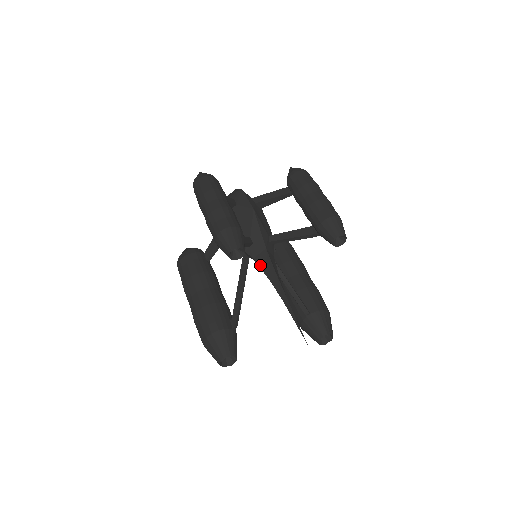
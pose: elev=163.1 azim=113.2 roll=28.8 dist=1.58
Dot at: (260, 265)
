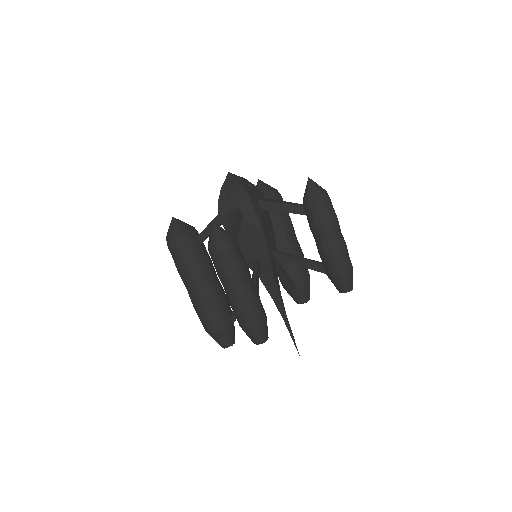
Dot at: (264, 284)
